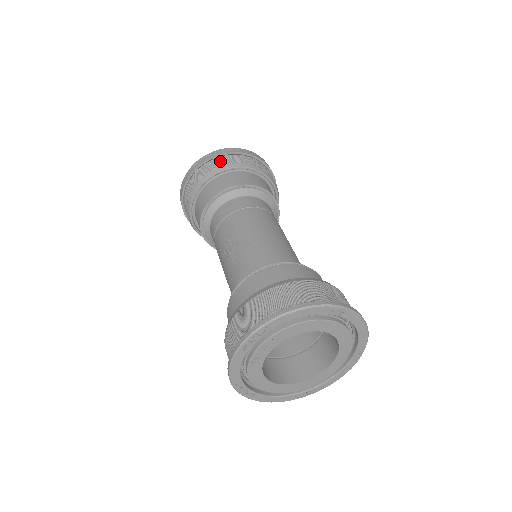
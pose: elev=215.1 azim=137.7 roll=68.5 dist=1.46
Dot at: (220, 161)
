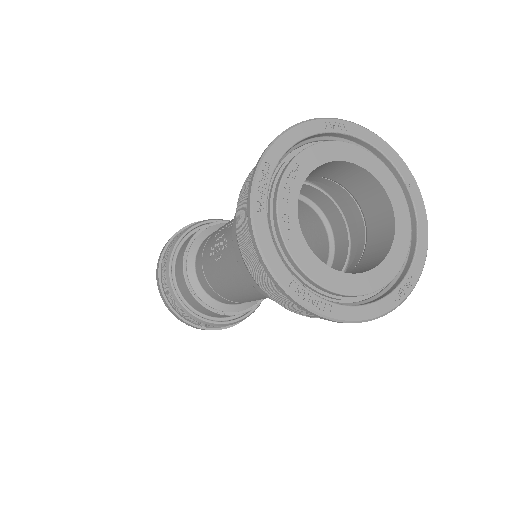
Dot at: occluded
